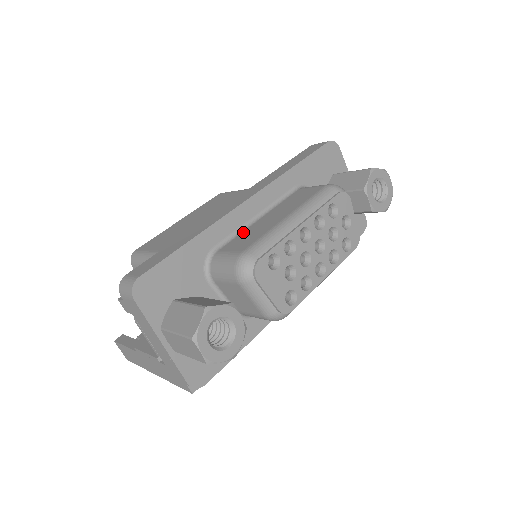
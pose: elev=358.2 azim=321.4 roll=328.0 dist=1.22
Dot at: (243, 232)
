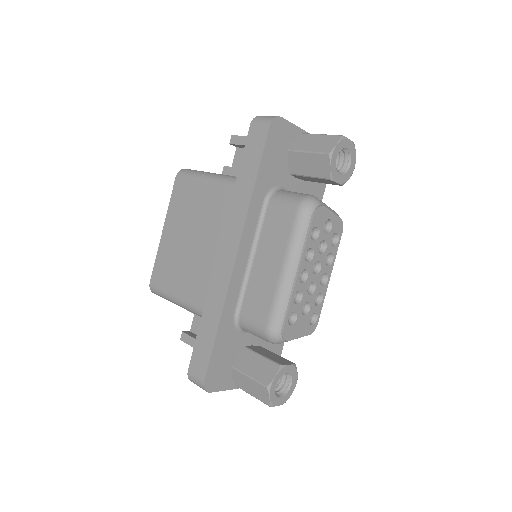
Dot at: (248, 285)
